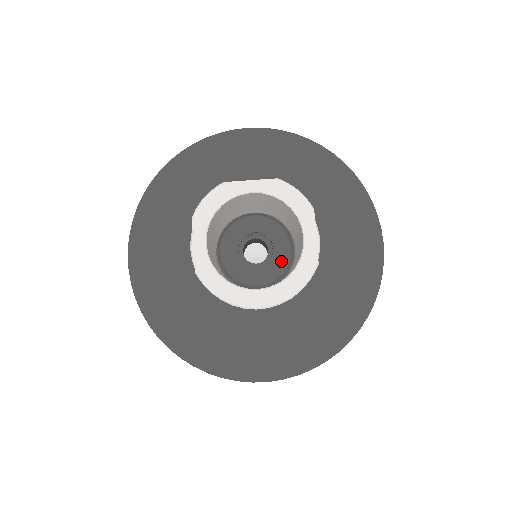
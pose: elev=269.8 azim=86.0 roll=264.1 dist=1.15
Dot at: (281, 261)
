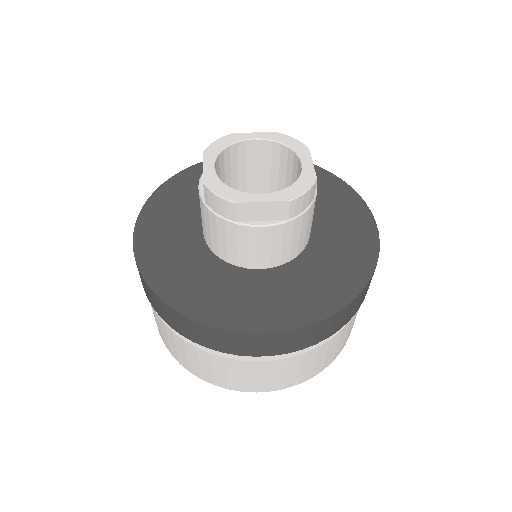
Dot at: occluded
